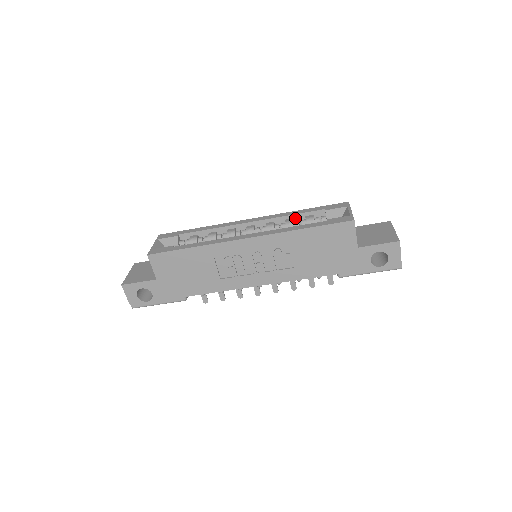
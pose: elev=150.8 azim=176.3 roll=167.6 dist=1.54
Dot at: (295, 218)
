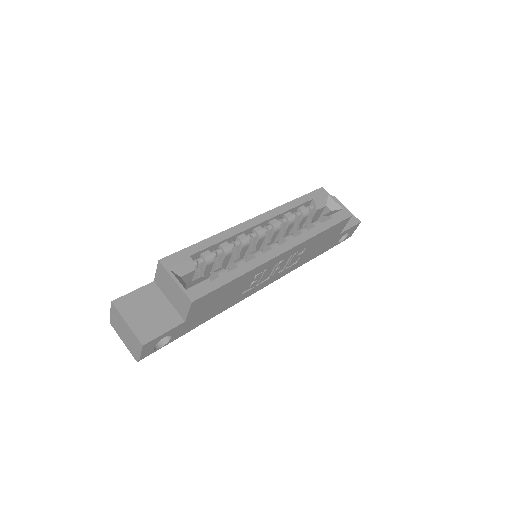
Dot at: (291, 211)
